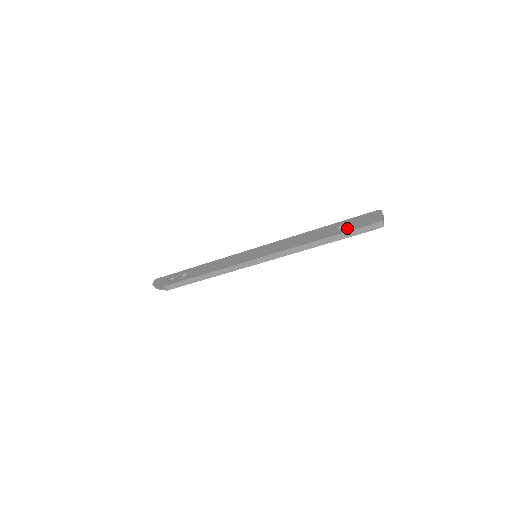
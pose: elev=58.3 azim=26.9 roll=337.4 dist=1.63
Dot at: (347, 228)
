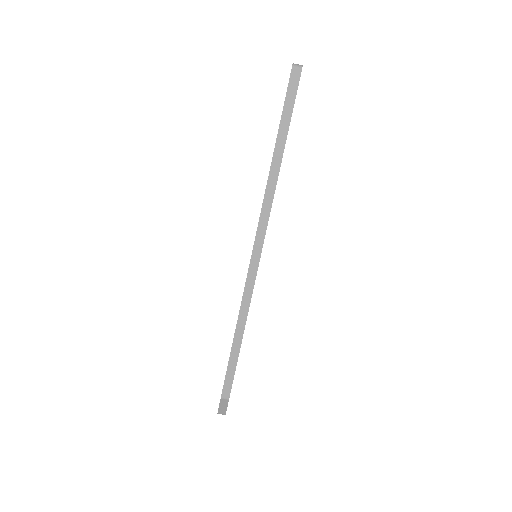
Dot at: (281, 115)
